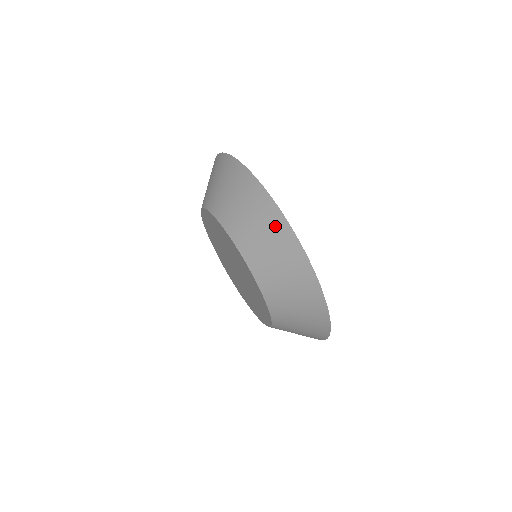
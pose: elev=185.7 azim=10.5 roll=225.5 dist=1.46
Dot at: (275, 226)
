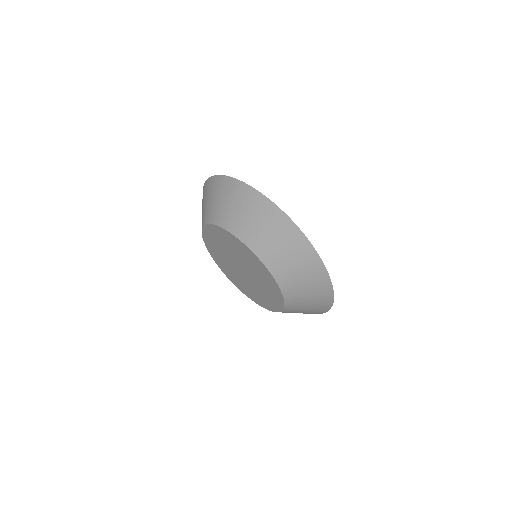
Dot at: (321, 287)
